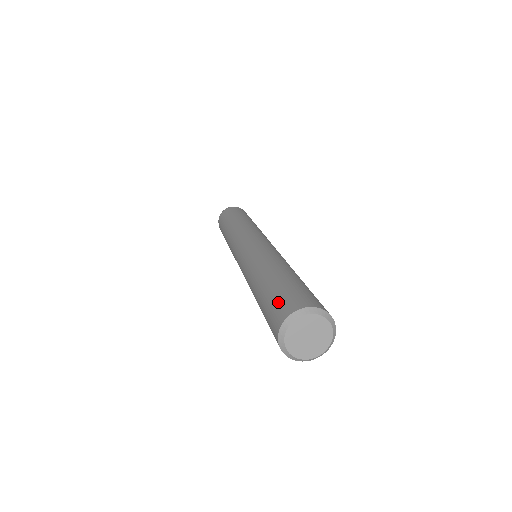
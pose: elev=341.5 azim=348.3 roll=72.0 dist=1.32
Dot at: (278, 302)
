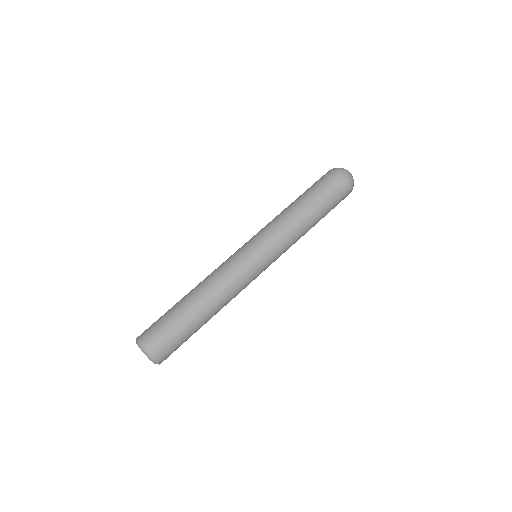
Dot at: (153, 325)
